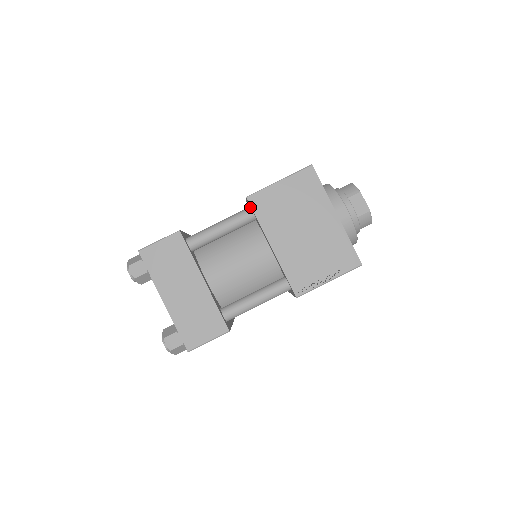
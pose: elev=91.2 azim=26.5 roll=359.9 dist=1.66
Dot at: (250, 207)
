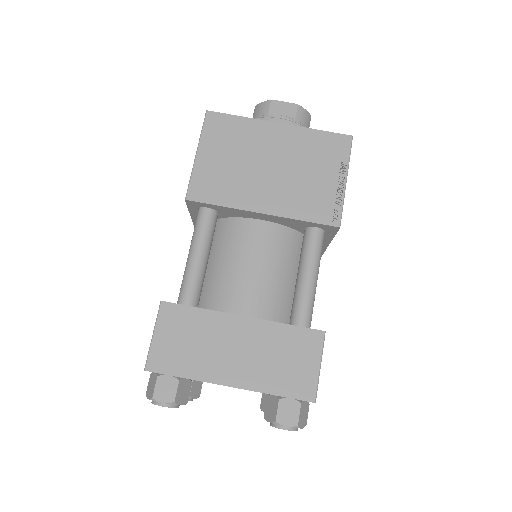
Dot at: (199, 208)
